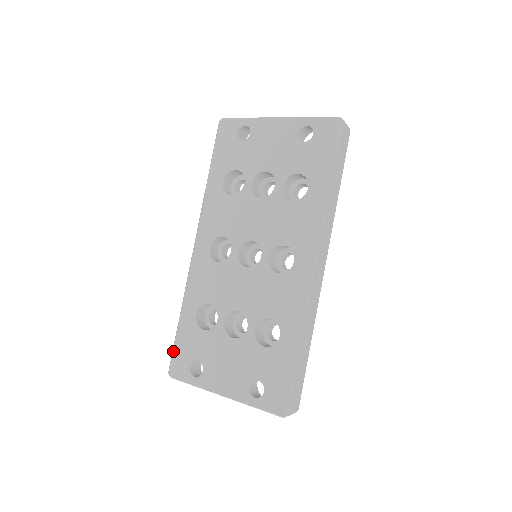
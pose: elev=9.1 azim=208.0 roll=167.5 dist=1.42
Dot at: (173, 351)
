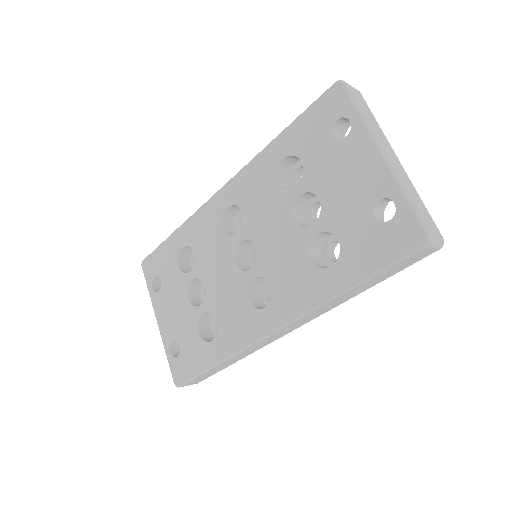
Dot at: (153, 252)
